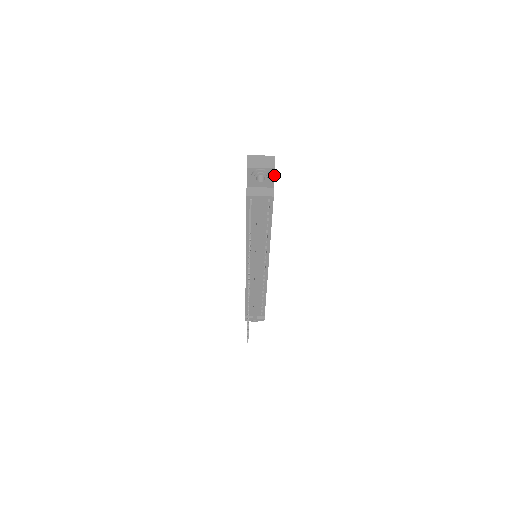
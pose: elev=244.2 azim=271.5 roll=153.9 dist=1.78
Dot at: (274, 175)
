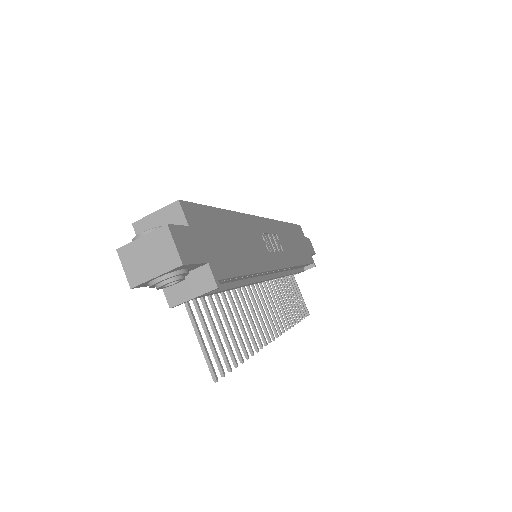
Dot at: (191, 264)
